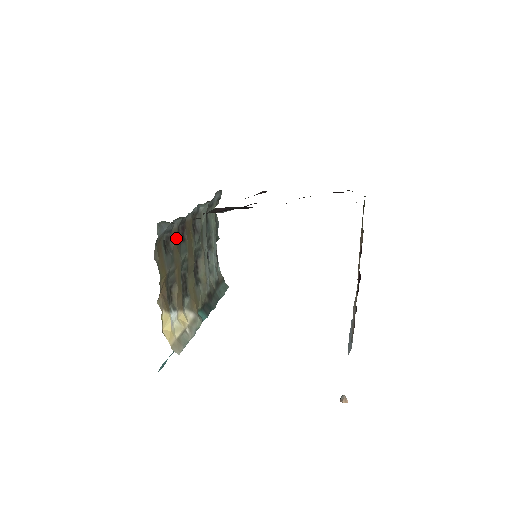
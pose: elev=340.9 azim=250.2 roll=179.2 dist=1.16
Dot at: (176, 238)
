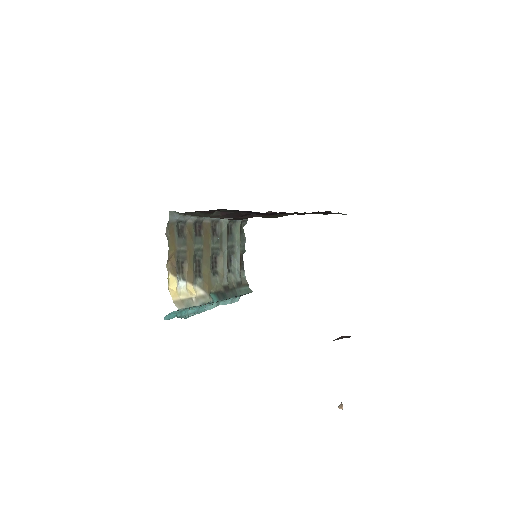
Dot at: (190, 230)
